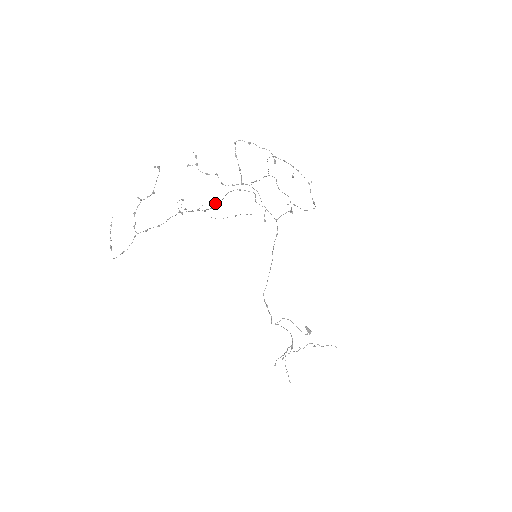
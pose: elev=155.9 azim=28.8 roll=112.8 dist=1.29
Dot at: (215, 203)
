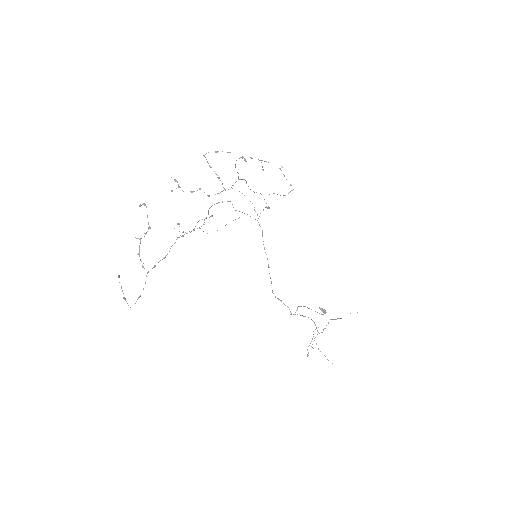
Dot at: occluded
